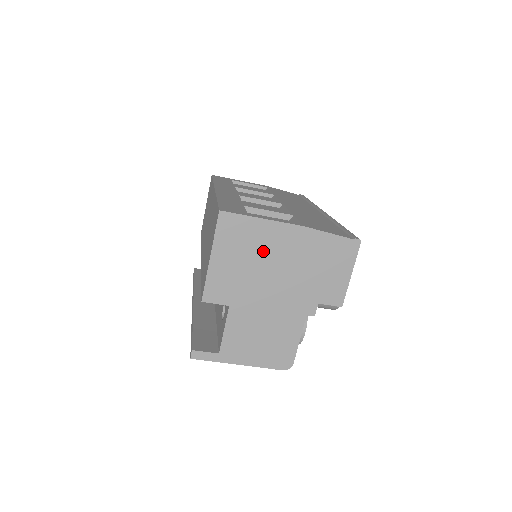
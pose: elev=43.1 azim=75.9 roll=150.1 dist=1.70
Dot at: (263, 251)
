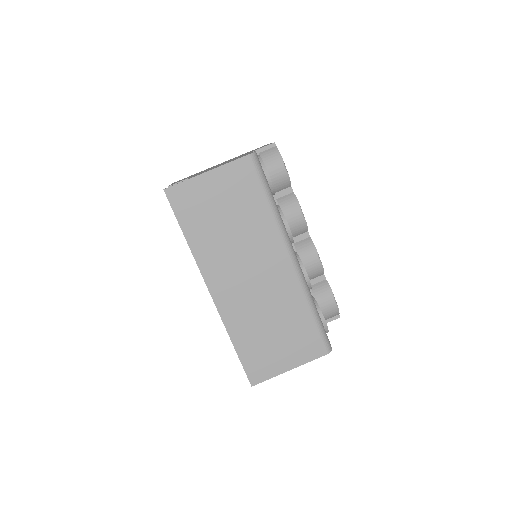
Dot at: occluded
